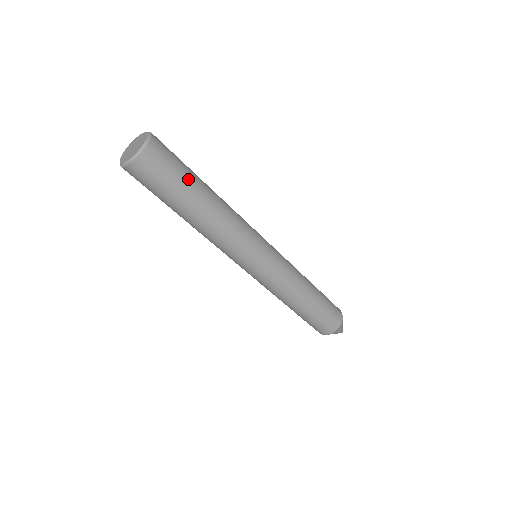
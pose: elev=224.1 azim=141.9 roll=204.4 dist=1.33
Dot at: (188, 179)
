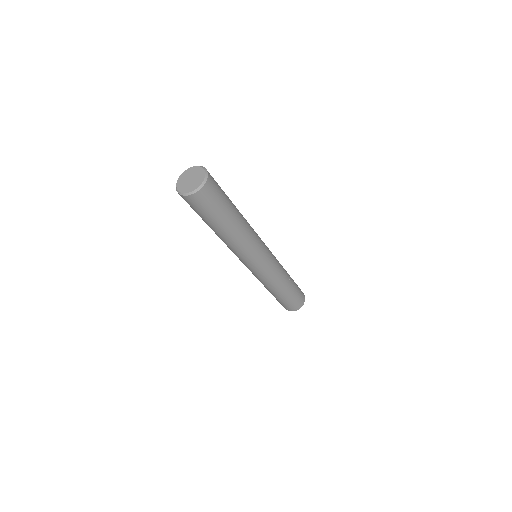
Dot at: (225, 209)
